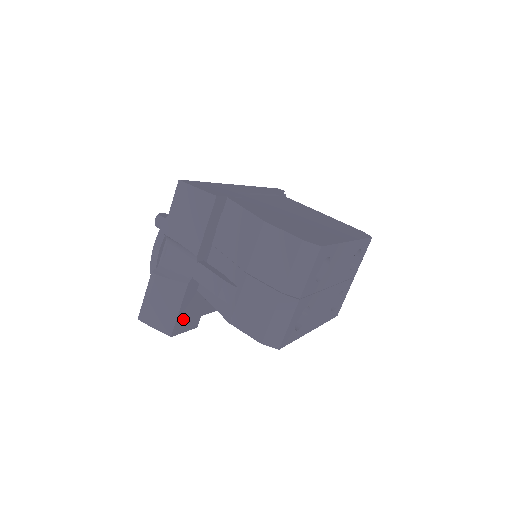
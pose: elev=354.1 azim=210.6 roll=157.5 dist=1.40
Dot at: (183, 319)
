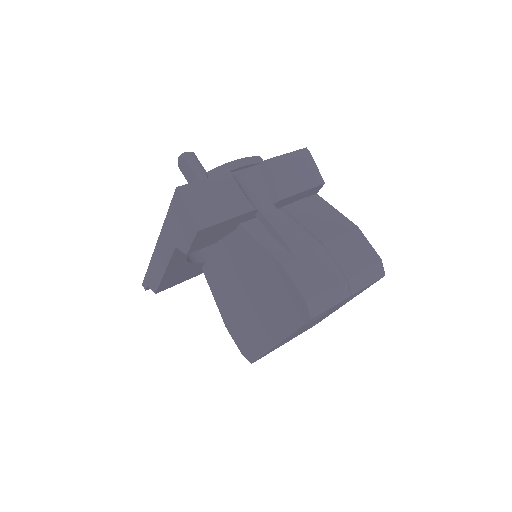
Dot at: (212, 231)
